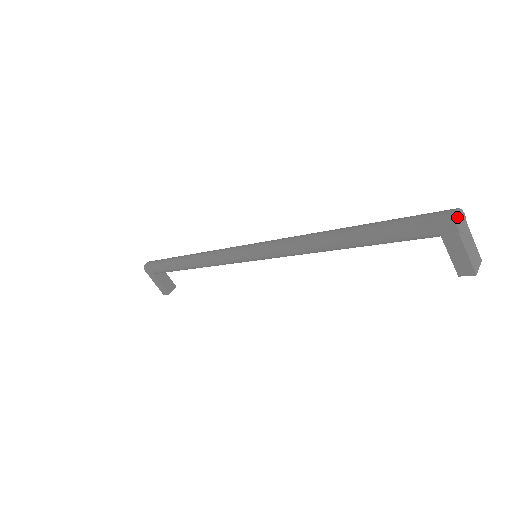
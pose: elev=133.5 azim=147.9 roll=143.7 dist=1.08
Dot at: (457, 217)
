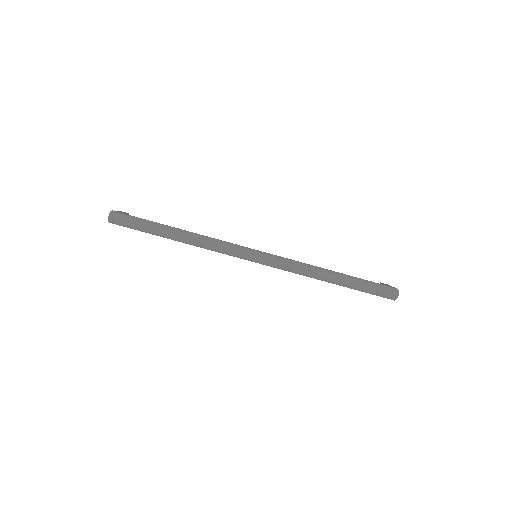
Dot at: occluded
